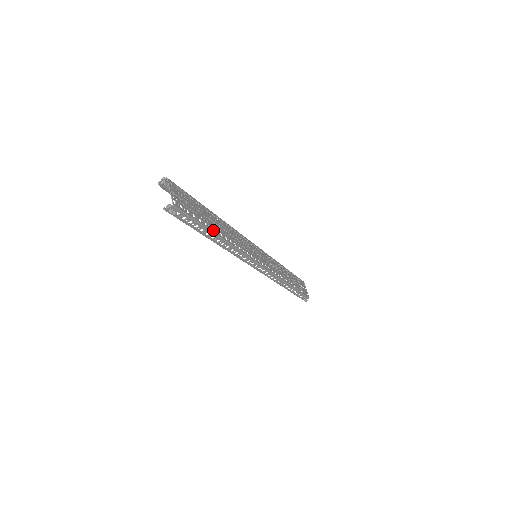
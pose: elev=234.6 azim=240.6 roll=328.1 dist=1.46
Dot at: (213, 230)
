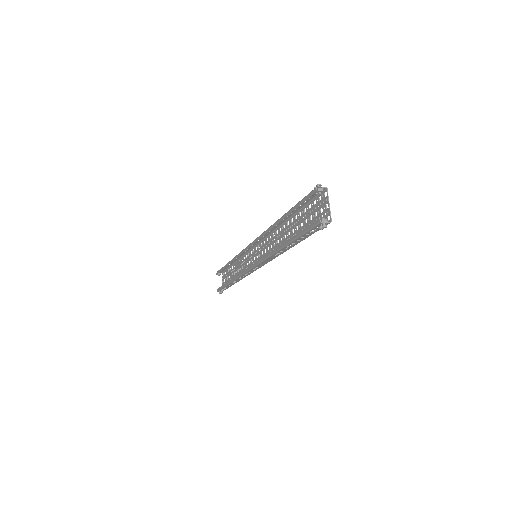
Dot at: occluded
